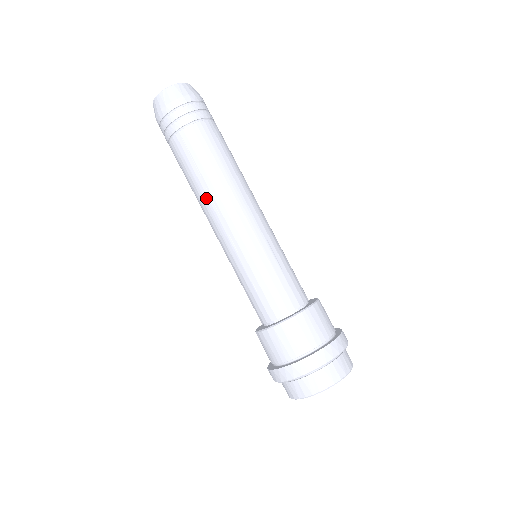
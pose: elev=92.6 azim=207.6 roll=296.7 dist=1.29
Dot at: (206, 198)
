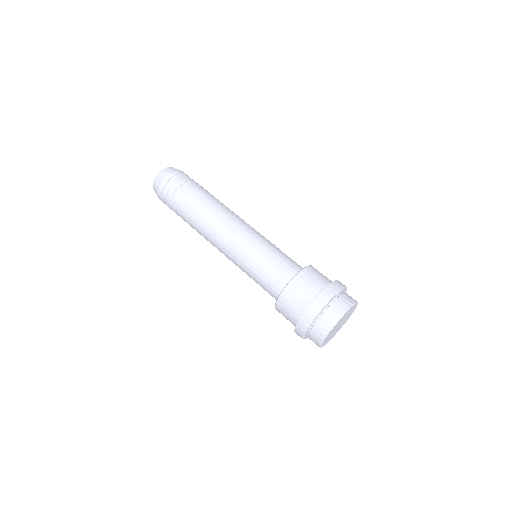
Dot at: (214, 216)
